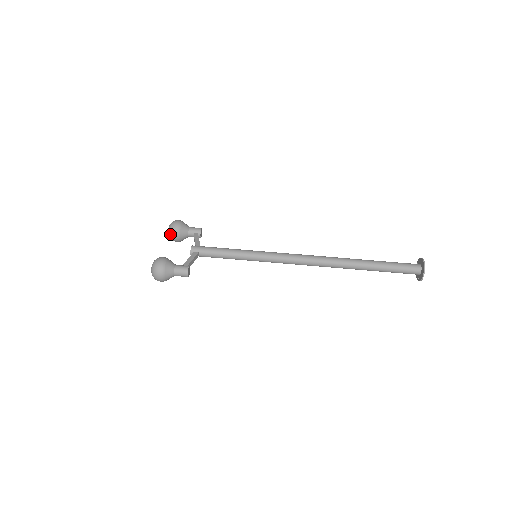
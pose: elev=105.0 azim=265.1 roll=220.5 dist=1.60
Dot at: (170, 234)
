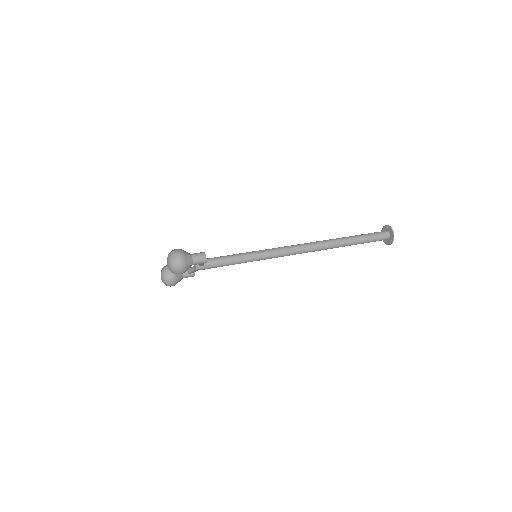
Dot at: (165, 273)
